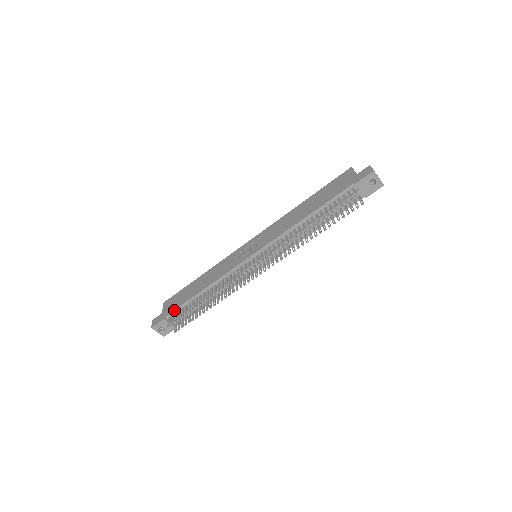
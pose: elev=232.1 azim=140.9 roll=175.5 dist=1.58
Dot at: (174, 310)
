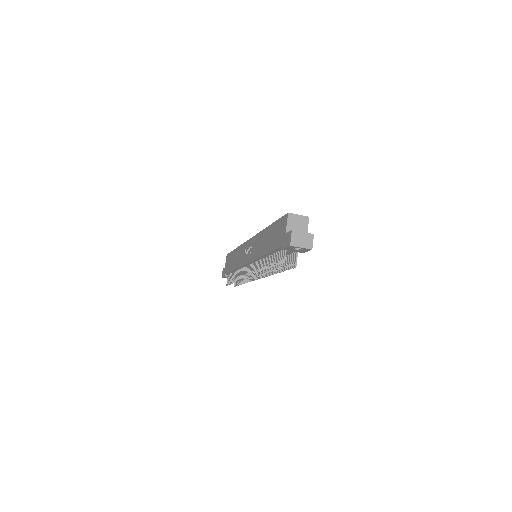
Dot at: (227, 273)
